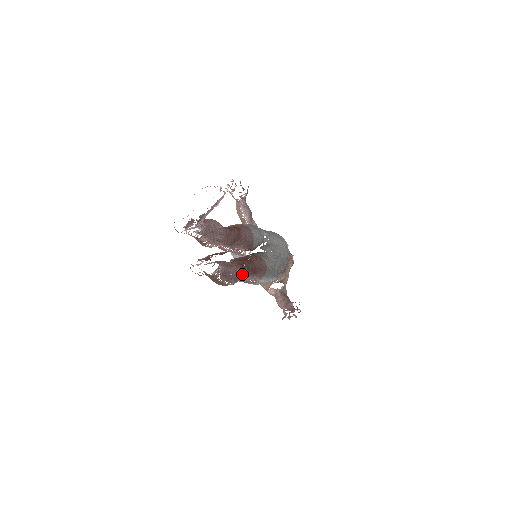
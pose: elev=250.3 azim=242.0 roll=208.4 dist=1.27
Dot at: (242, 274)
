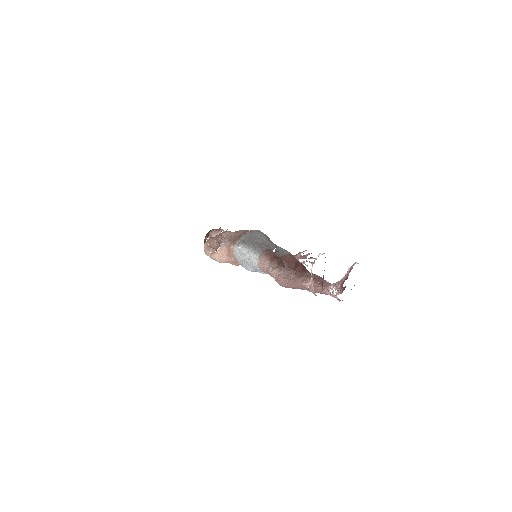
Dot at: occluded
